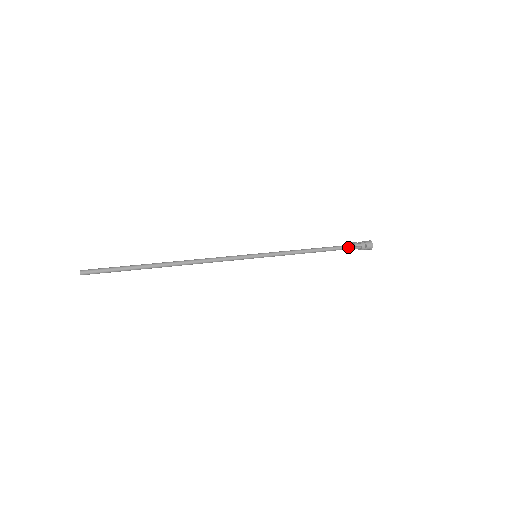
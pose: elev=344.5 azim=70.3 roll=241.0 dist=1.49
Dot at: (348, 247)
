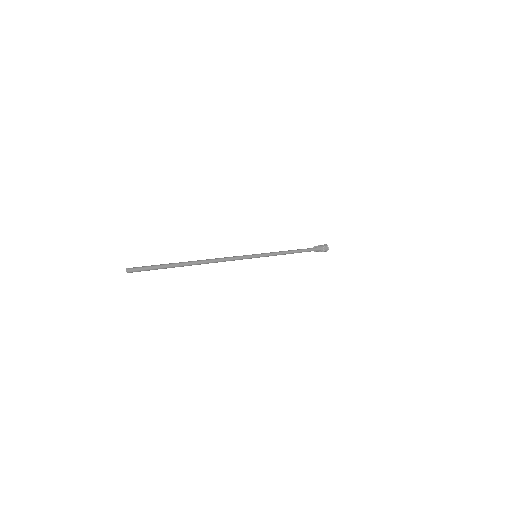
Dot at: (313, 249)
